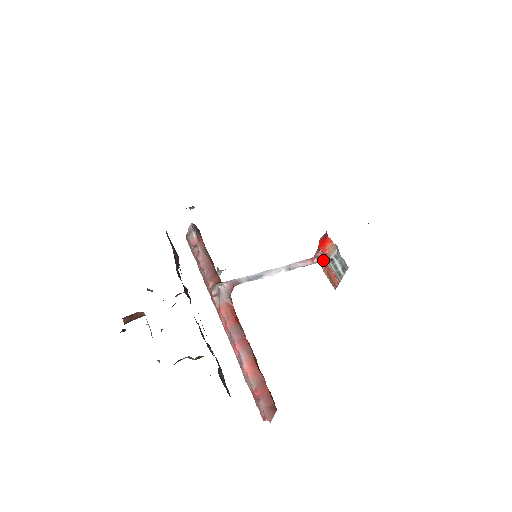
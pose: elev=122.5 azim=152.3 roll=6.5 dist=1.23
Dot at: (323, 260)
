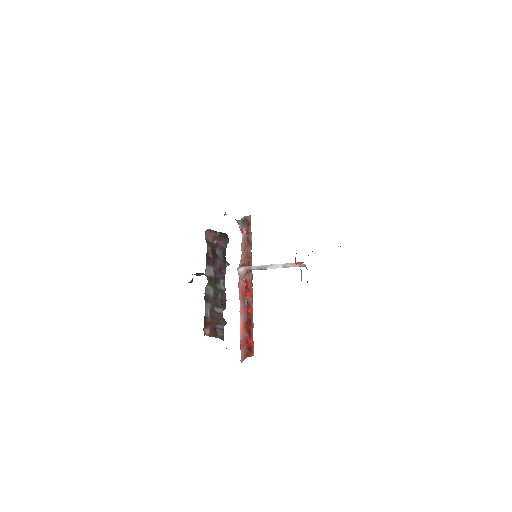
Dot at: (306, 267)
